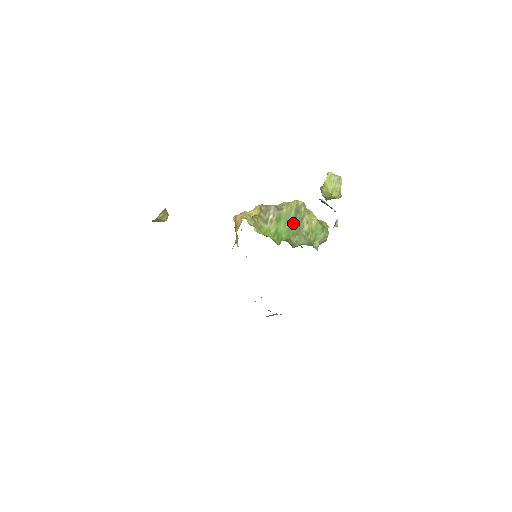
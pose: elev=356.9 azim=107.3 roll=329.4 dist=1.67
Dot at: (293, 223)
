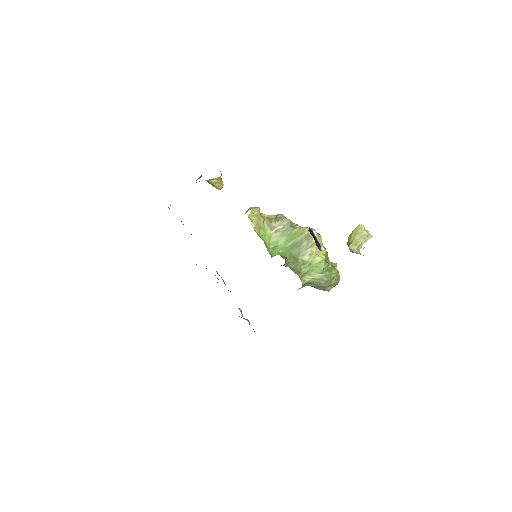
Dot at: (296, 245)
